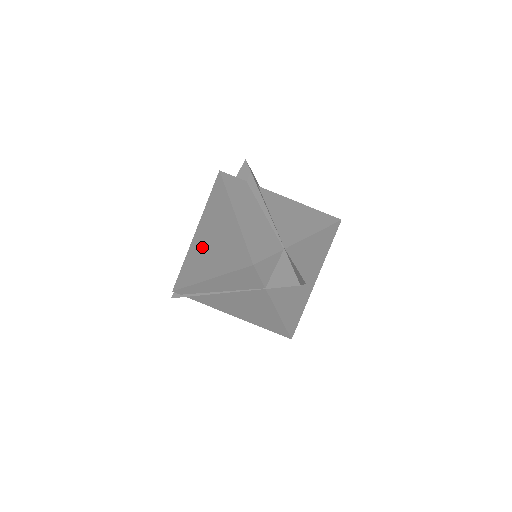
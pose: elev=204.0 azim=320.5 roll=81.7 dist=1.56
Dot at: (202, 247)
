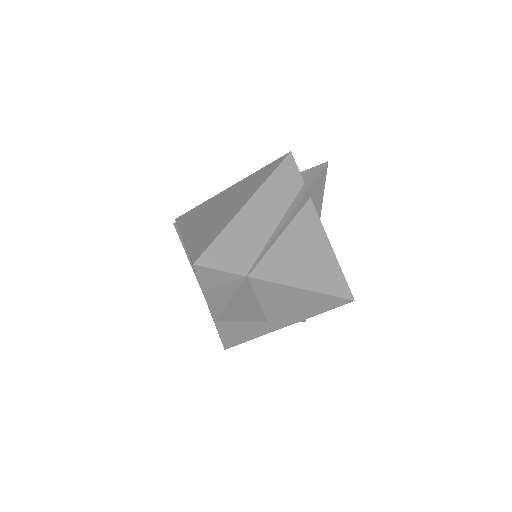
Dot at: (213, 206)
